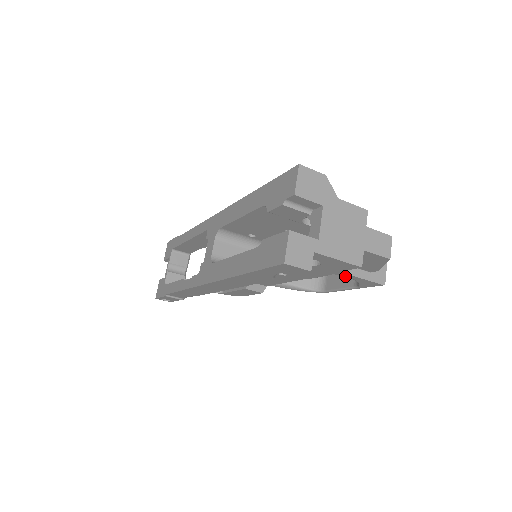
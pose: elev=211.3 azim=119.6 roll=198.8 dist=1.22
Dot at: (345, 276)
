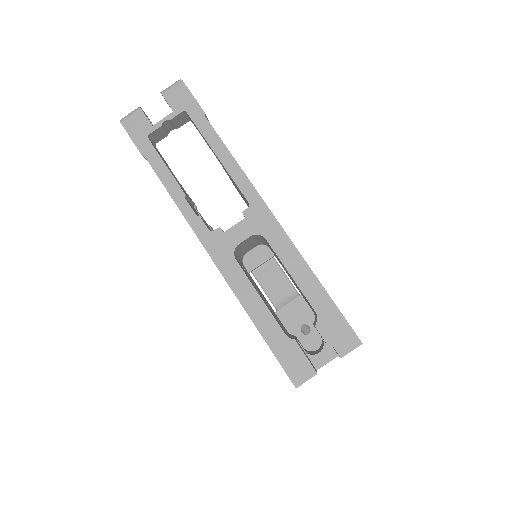
Dot at: occluded
